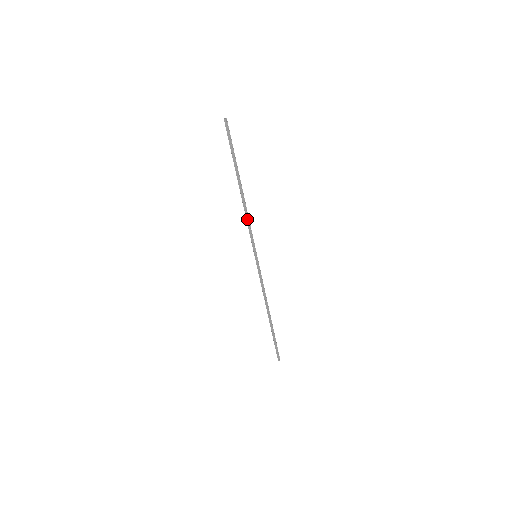
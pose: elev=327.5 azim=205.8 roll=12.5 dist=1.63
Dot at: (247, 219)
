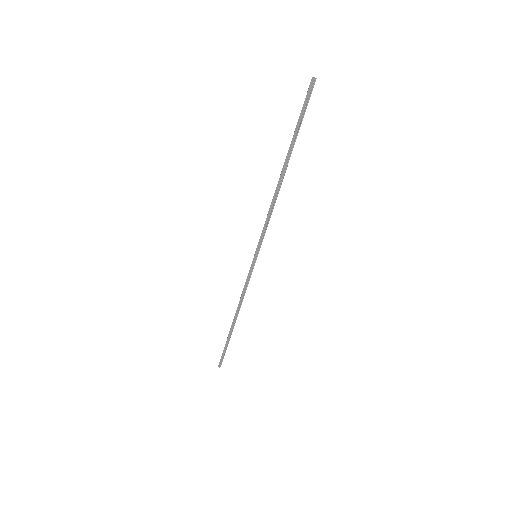
Dot at: (269, 212)
